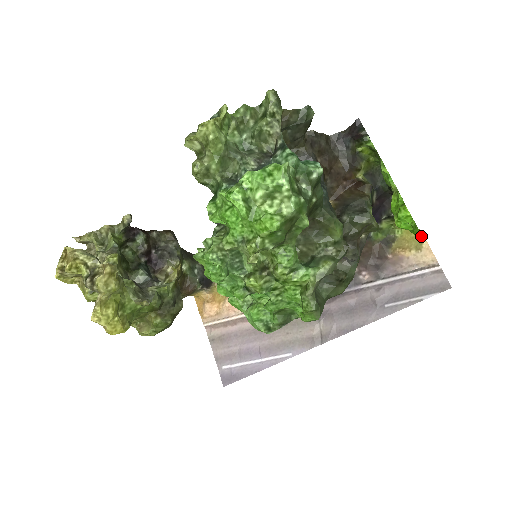
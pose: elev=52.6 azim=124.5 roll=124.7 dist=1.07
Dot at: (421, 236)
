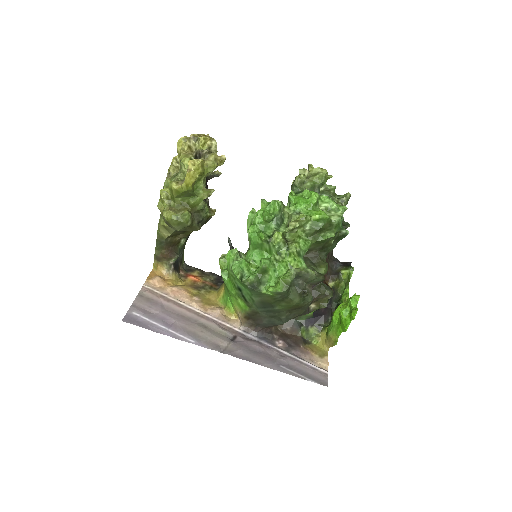
Dot at: (354, 317)
